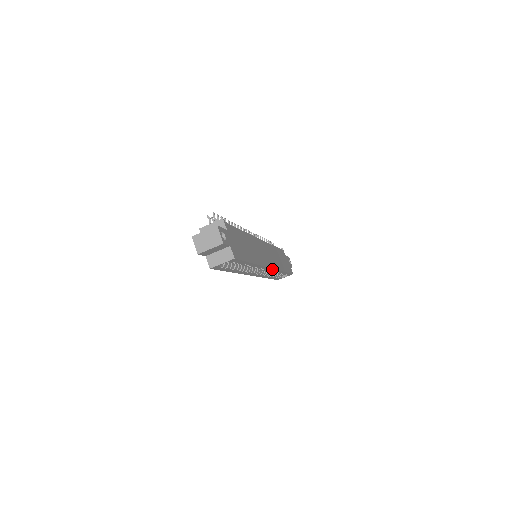
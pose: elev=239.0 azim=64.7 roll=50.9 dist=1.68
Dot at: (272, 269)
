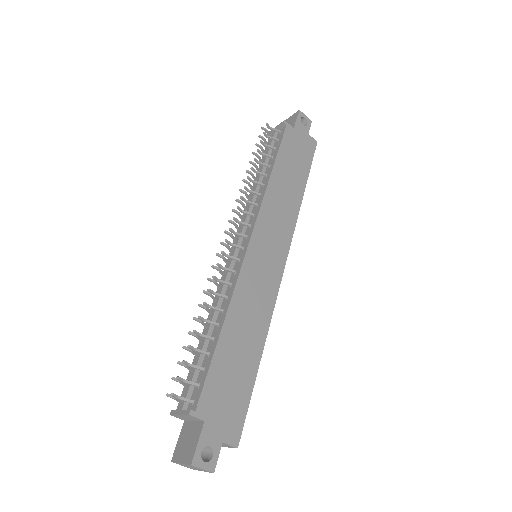
Dot at: (287, 252)
